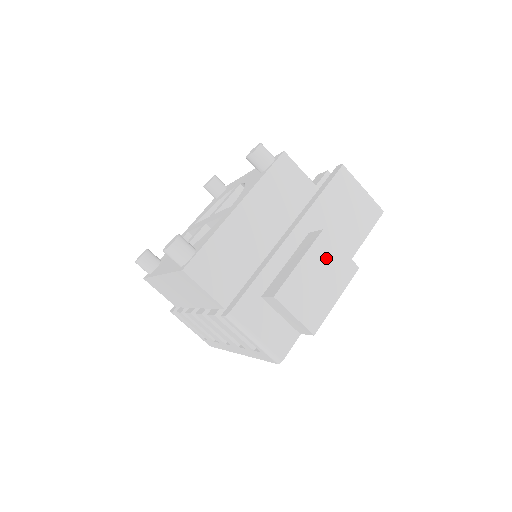
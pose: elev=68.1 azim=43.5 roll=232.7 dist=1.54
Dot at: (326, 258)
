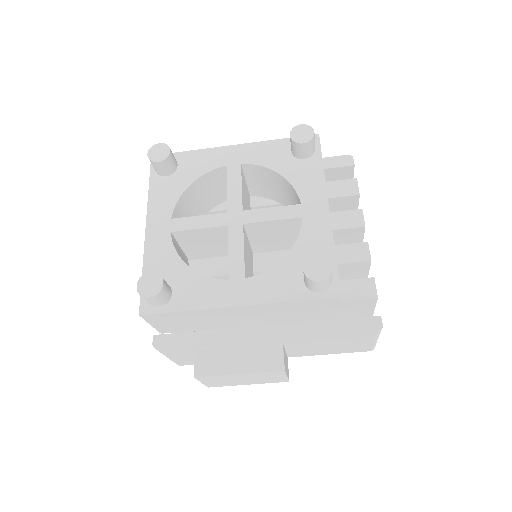
Dot at: (266, 376)
